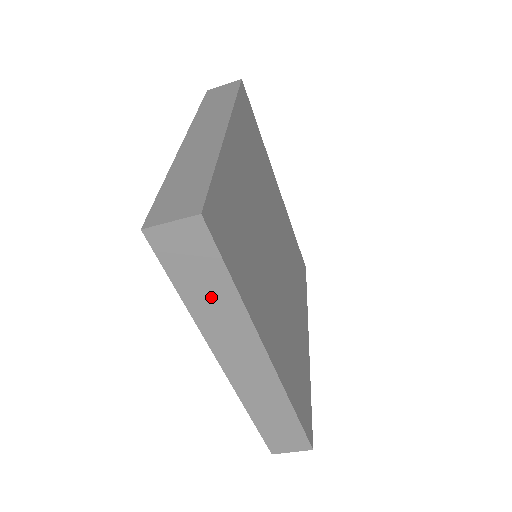
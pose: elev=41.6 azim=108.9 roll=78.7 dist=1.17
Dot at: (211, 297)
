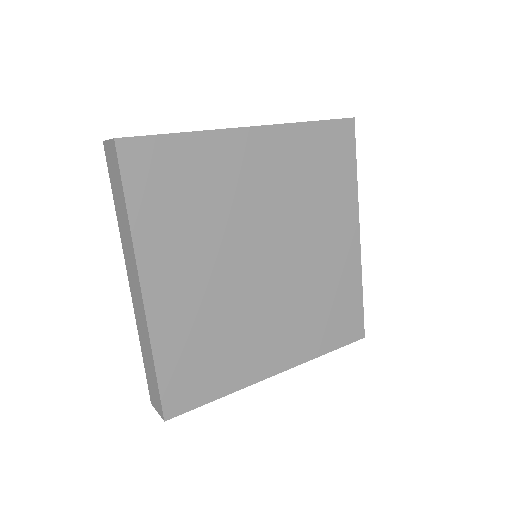
Dot at: occluded
